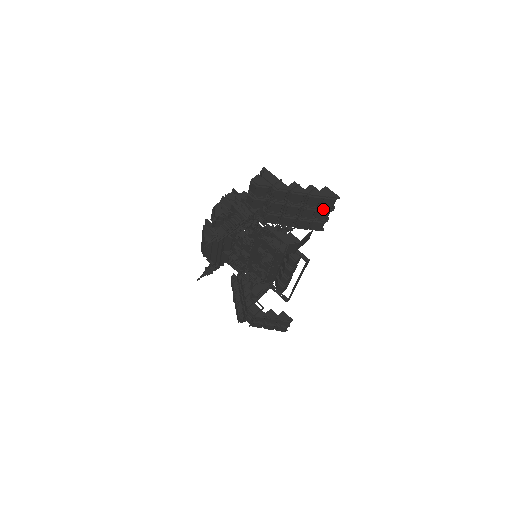
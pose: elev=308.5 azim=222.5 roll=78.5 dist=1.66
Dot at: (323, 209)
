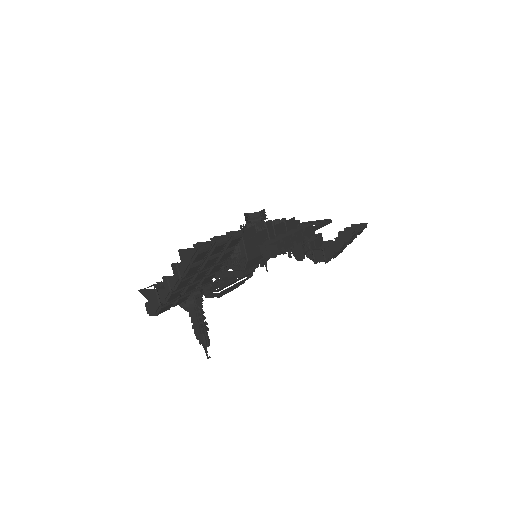
Dot at: occluded
